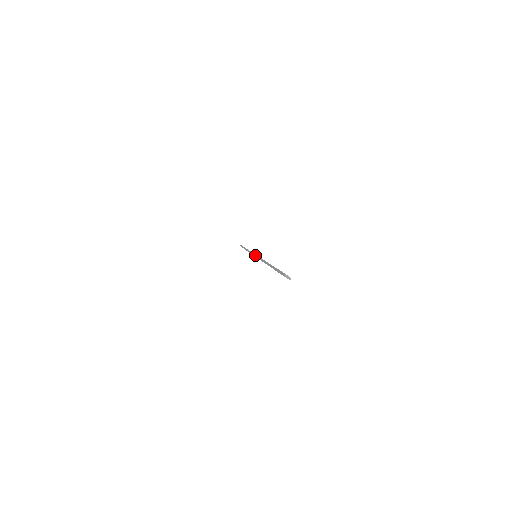
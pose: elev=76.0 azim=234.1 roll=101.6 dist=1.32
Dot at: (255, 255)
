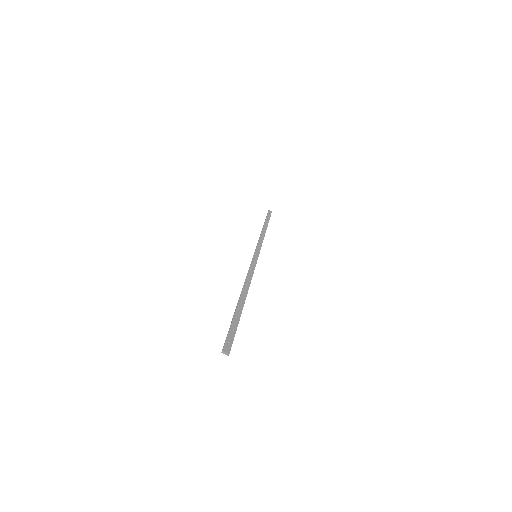
Dot at: (252, 259)
